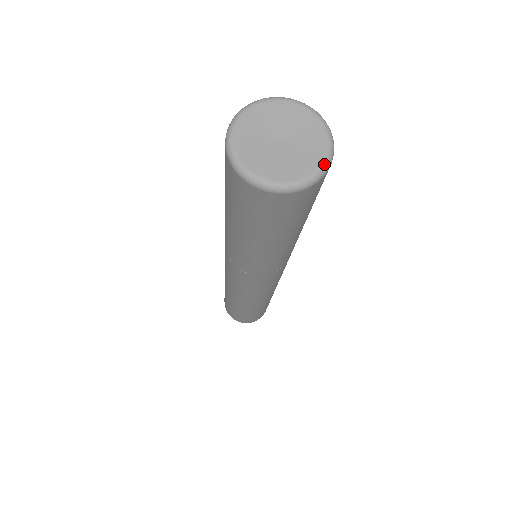
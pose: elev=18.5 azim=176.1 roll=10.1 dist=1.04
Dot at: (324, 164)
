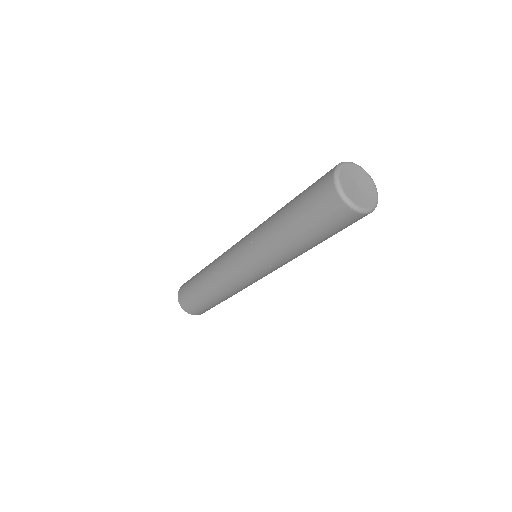
Dot at: occluded
